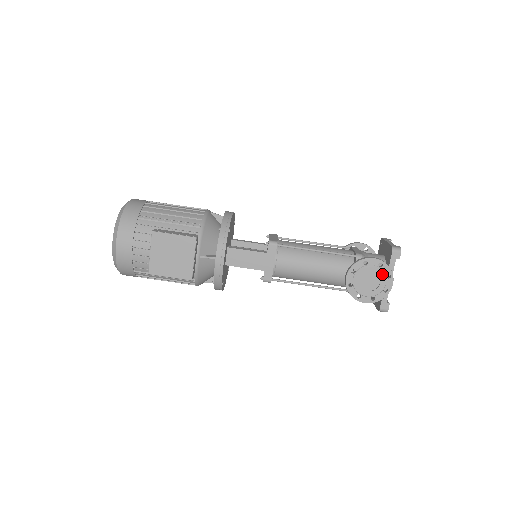
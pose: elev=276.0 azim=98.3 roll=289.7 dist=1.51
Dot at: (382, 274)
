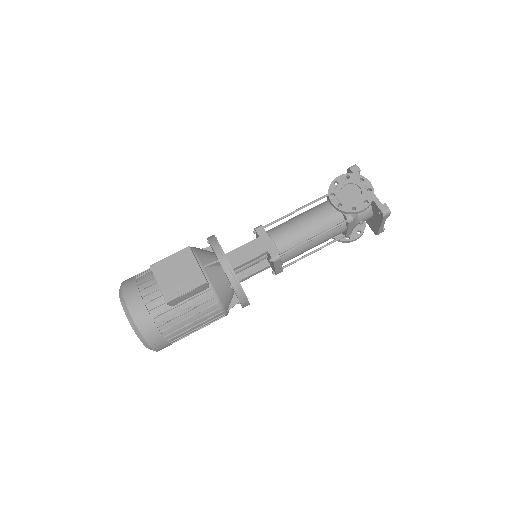
Dot at: (355, 181)
